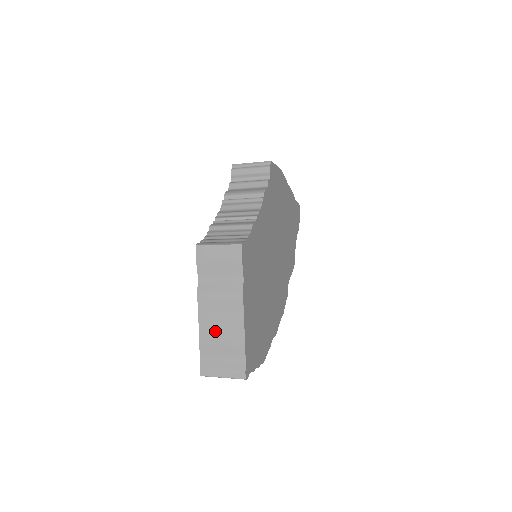
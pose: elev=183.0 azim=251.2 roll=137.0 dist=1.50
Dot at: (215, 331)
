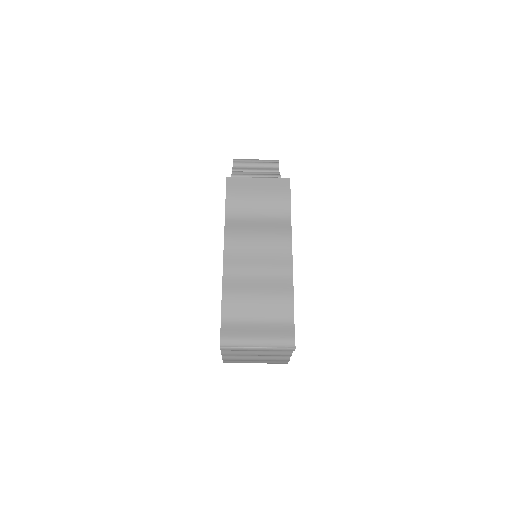
Dot at: (248, 281)
